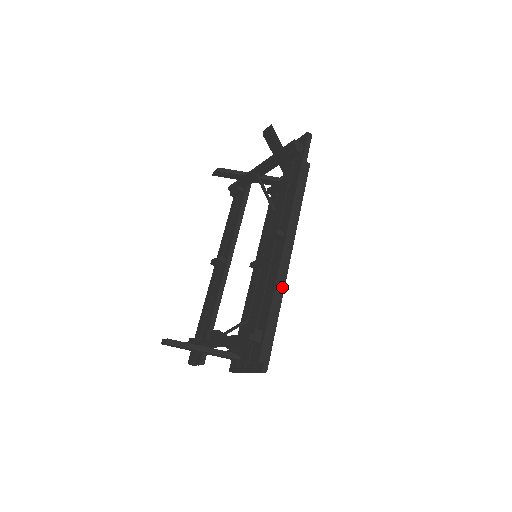
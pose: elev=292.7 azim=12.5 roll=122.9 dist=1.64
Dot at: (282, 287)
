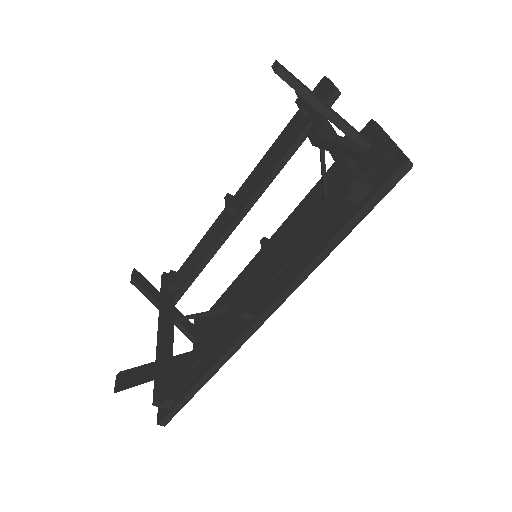
Dot at: occluded
